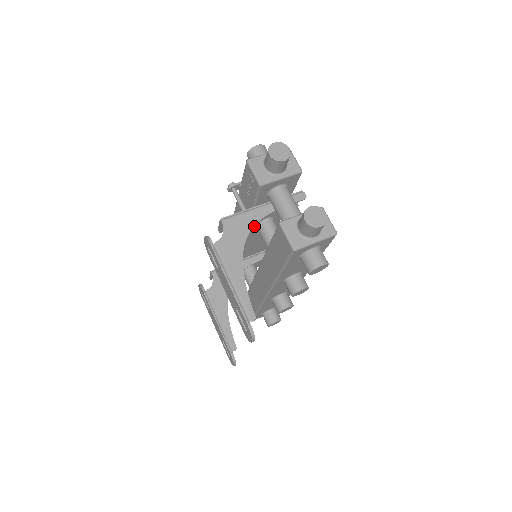
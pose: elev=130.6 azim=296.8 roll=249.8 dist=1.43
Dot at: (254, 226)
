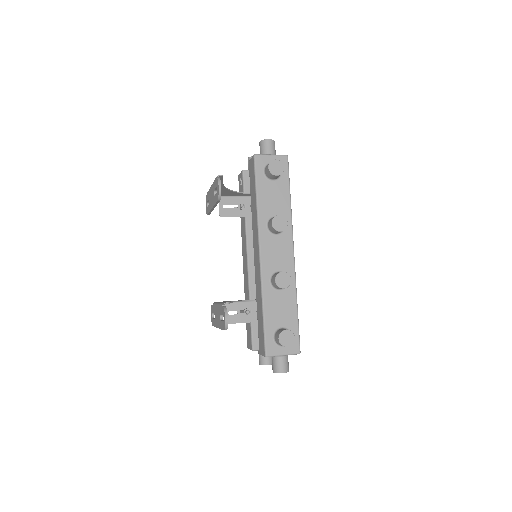
Dot at: (252, 234)
